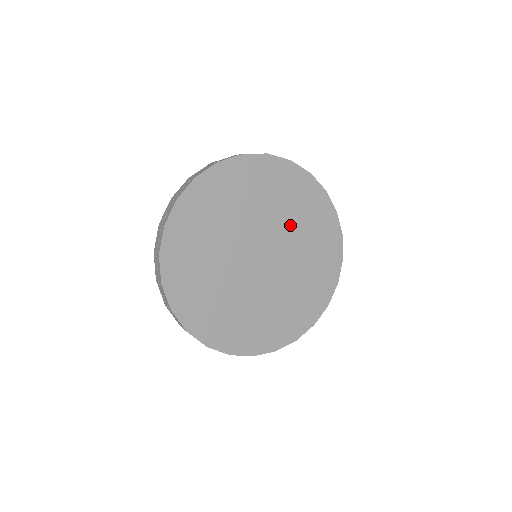
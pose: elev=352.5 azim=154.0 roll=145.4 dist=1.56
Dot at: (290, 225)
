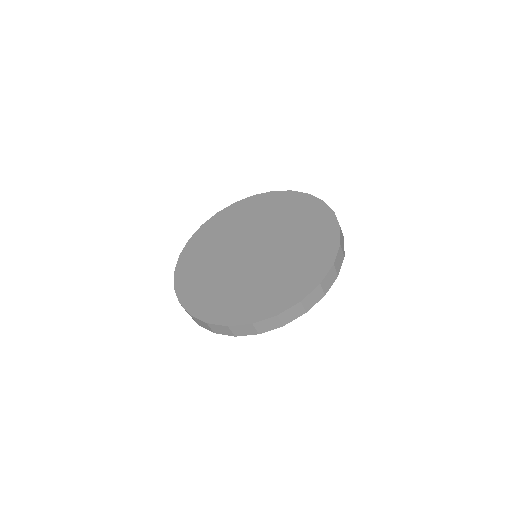
Dot at: (285, 227)
